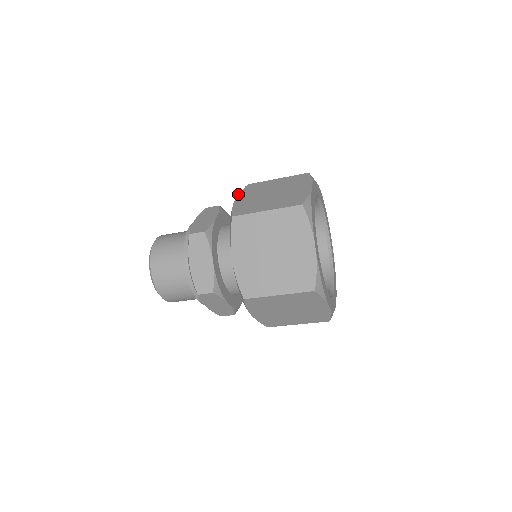
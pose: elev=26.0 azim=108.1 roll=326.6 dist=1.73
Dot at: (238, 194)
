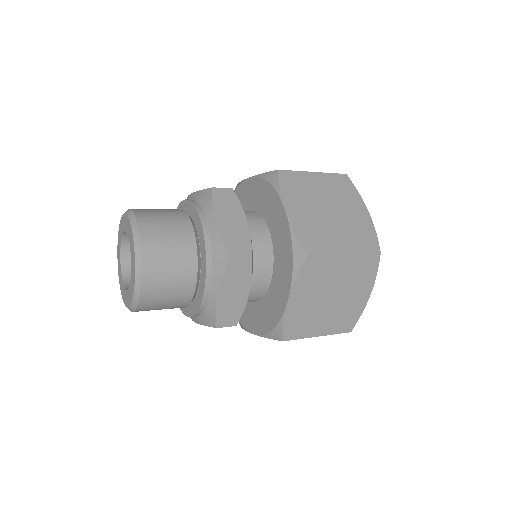
Dot at: (293, 285)
